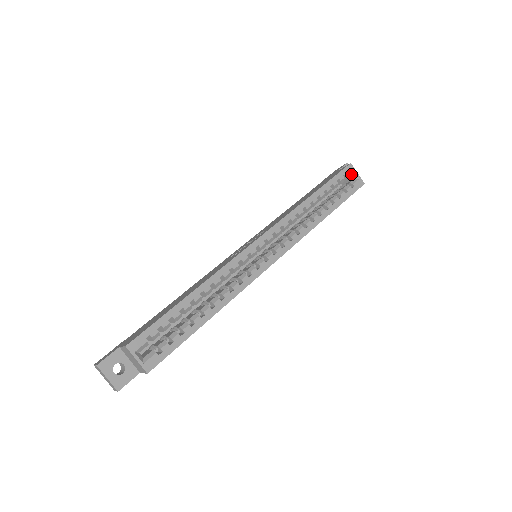
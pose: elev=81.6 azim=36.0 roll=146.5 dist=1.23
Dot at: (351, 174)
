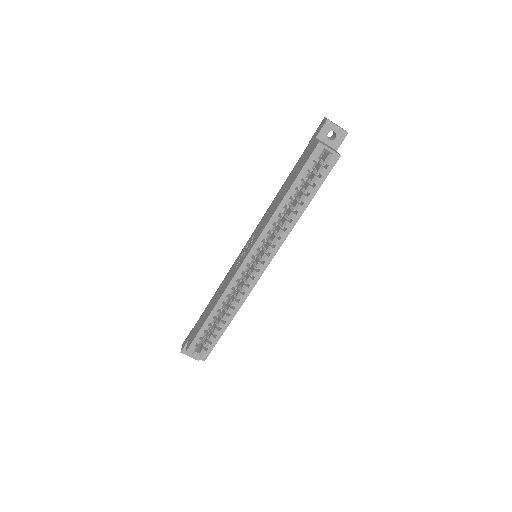
Dot at: (323, 152)
